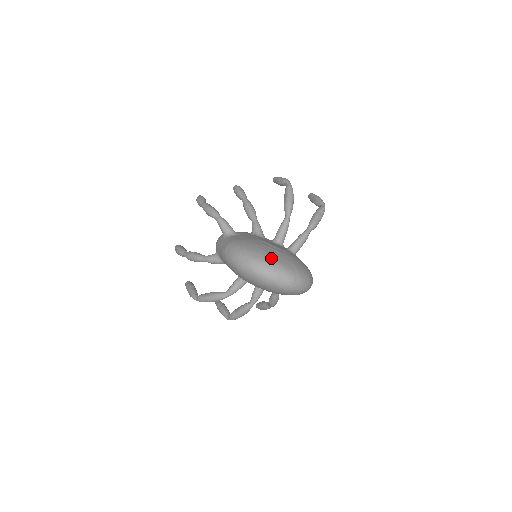
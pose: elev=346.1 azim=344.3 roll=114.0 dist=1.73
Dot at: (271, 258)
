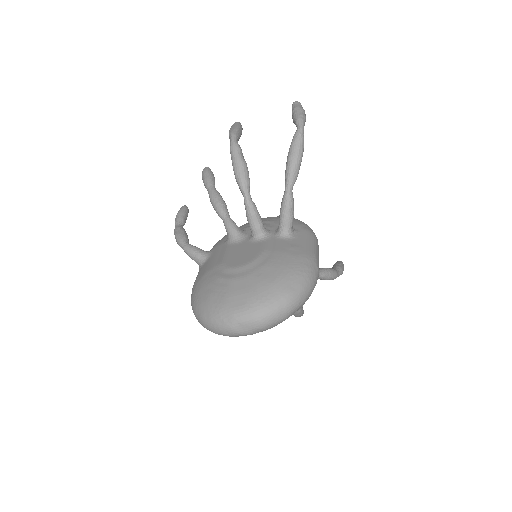
Dot at: (217, 306)
